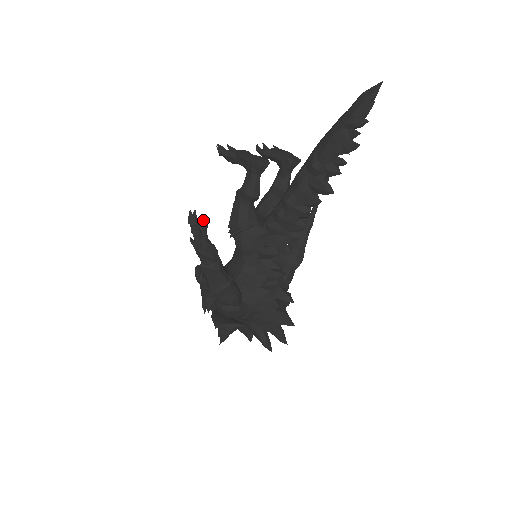
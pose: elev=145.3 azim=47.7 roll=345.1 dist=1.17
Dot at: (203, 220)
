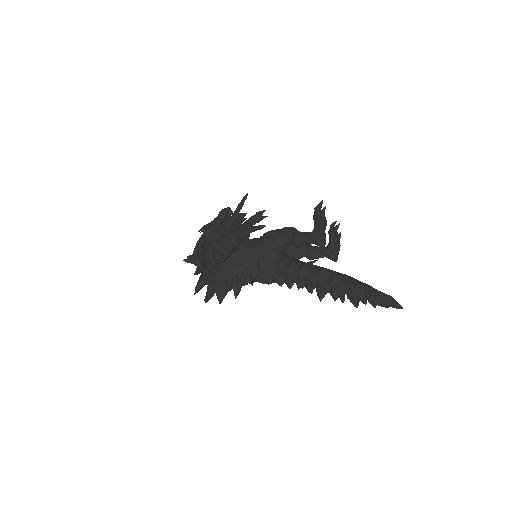
Dot at: (263, 226)
